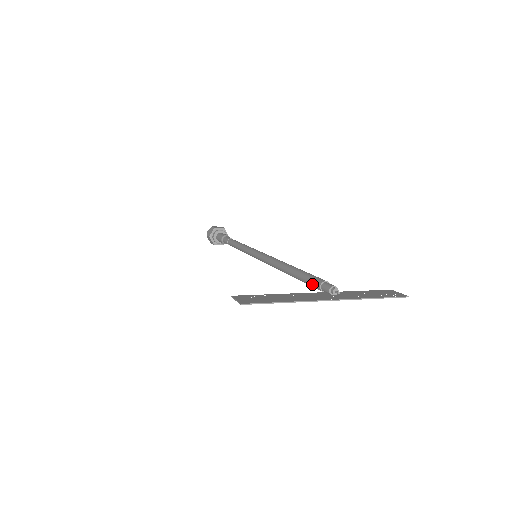
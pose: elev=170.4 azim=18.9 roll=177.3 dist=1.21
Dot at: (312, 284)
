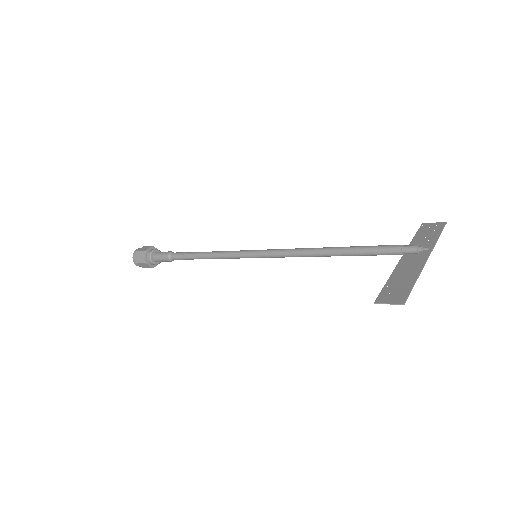
Dot at: (386, 253)
